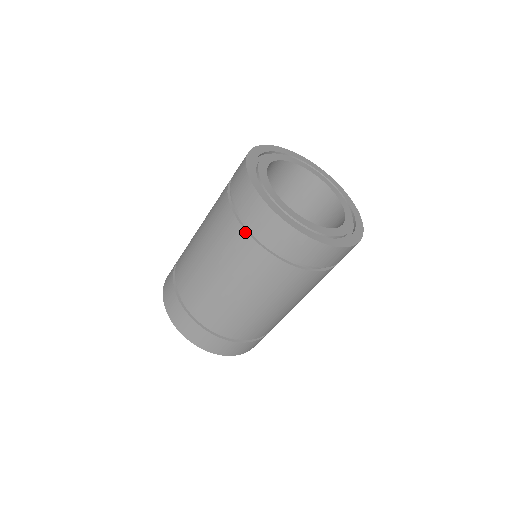
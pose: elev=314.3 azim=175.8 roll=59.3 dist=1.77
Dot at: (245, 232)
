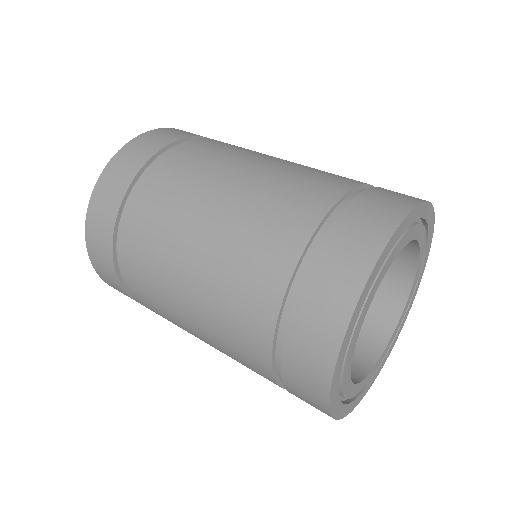
Dot at: (270, 353)
